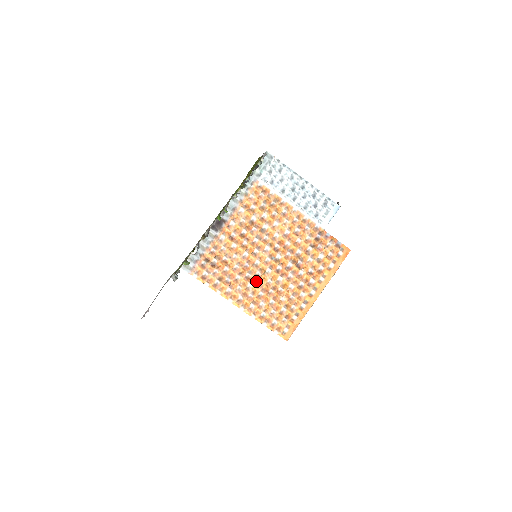
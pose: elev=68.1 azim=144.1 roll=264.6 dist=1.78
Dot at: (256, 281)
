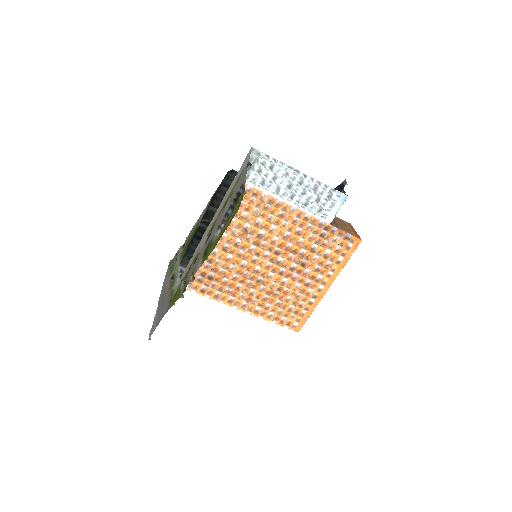
Dot at: (259, 286)
